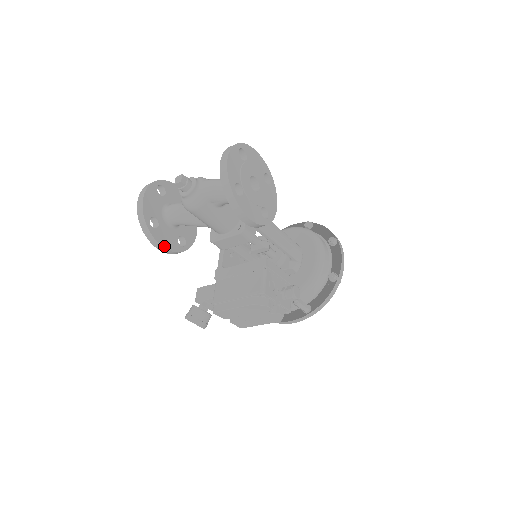
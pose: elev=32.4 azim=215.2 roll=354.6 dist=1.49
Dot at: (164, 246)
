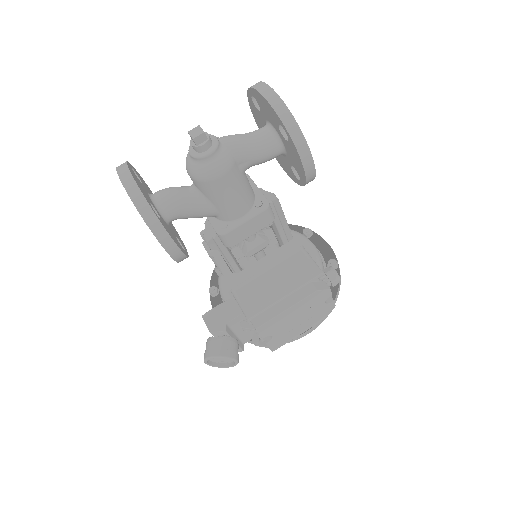
Dot at: (176, 244)
